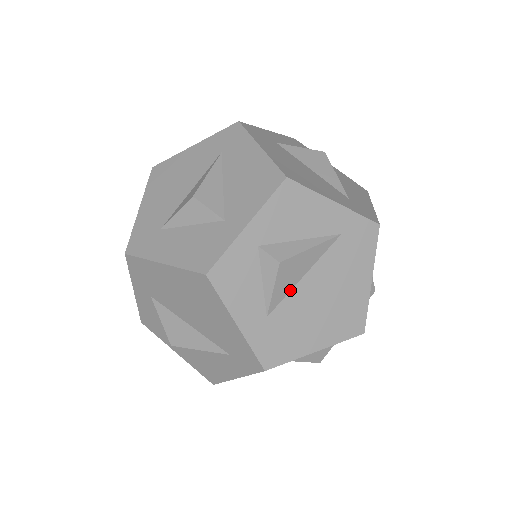
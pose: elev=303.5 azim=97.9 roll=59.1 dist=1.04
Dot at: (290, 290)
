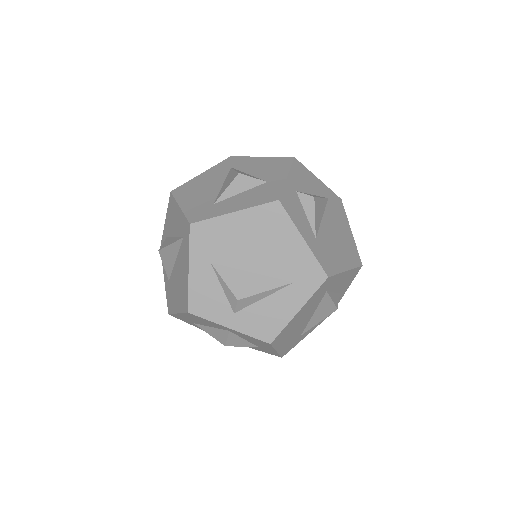
Dot at: (320, 224)
